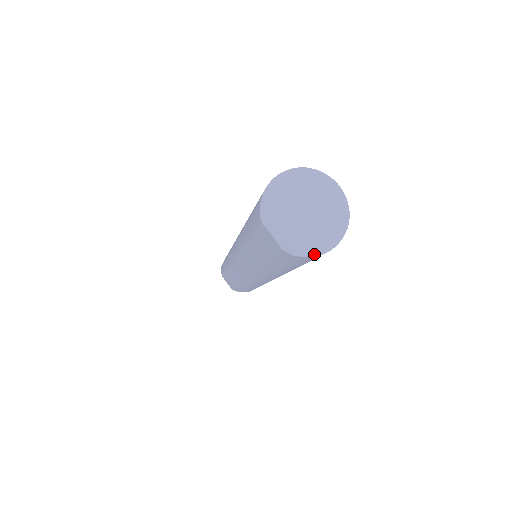
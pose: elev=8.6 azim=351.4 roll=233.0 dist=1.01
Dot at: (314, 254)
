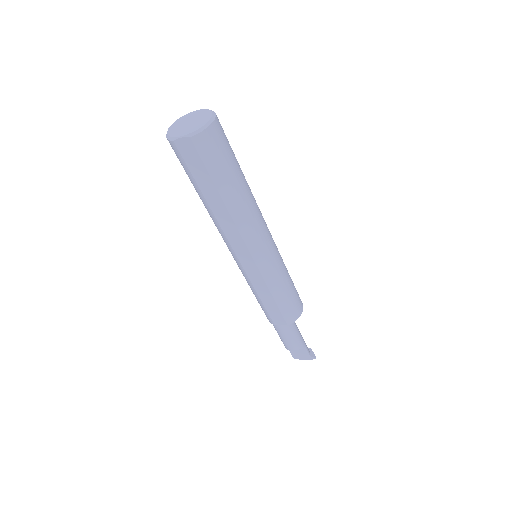
Dot at: (206, 126)
